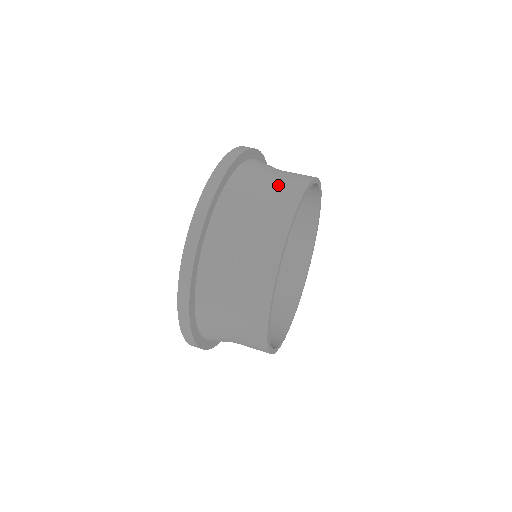
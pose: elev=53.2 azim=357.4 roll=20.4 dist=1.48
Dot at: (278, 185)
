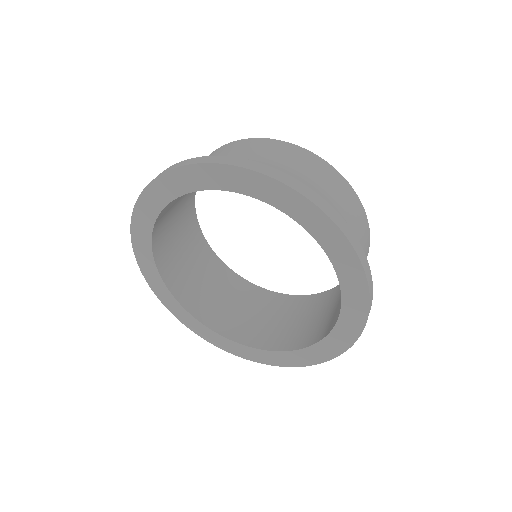
Dot at: (364, 248)
